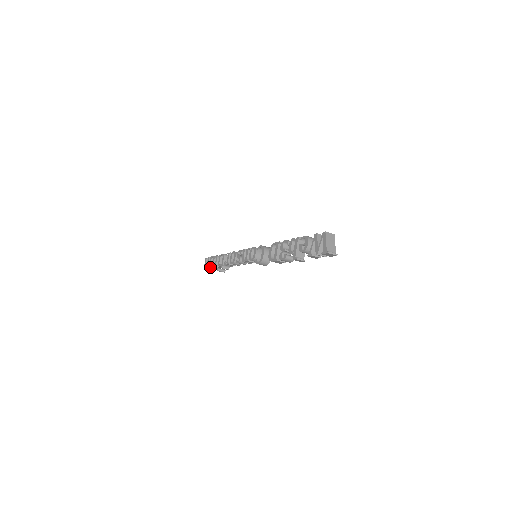
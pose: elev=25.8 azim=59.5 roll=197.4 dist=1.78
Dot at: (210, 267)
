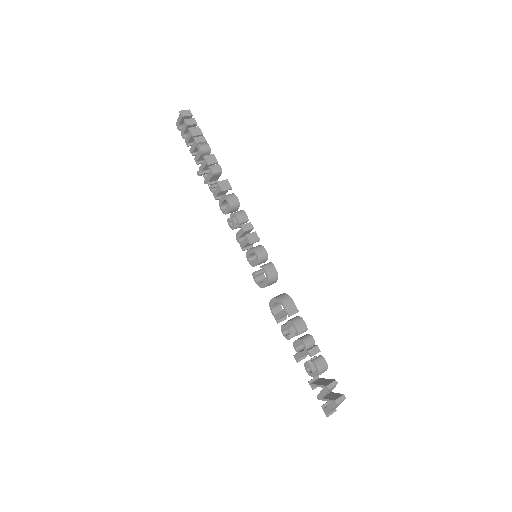
Dot at: (186, 144)
